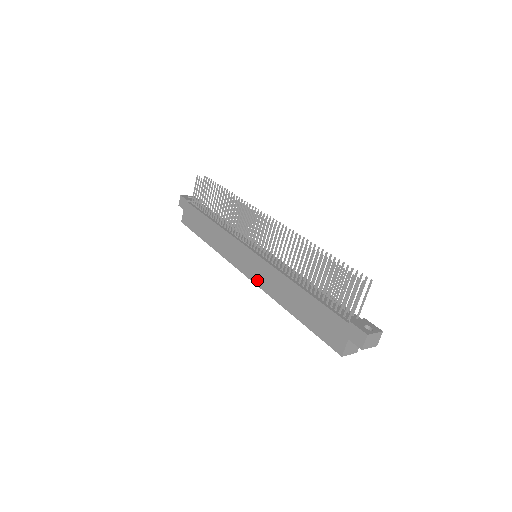
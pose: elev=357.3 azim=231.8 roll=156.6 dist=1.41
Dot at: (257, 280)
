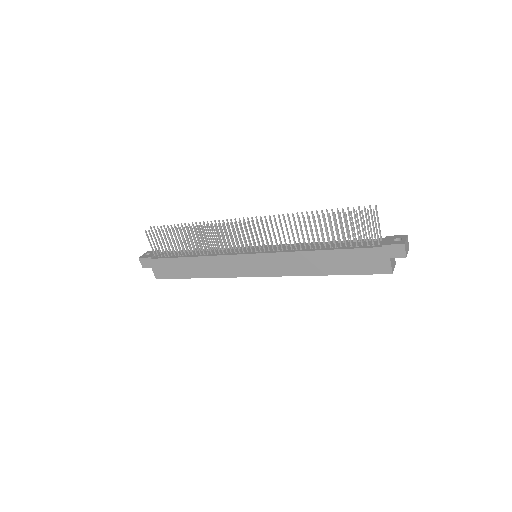
Dot at: (274, 272)
